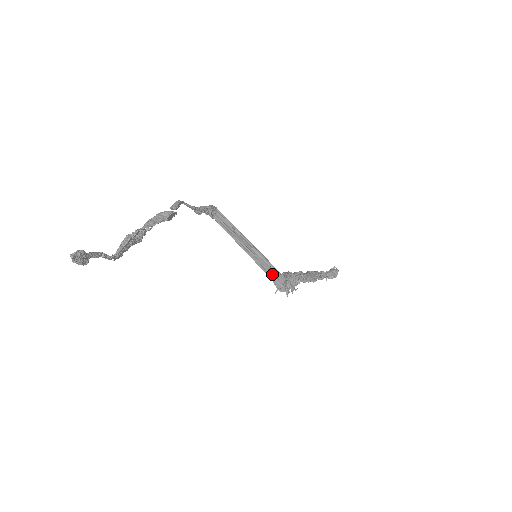
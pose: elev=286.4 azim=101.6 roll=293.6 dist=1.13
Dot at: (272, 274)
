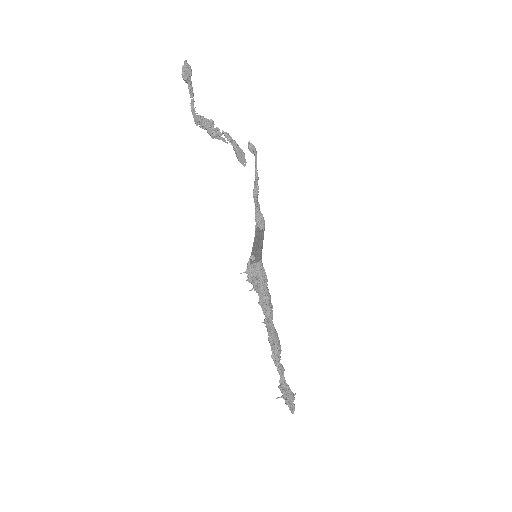
Dot at: (255, 254)
